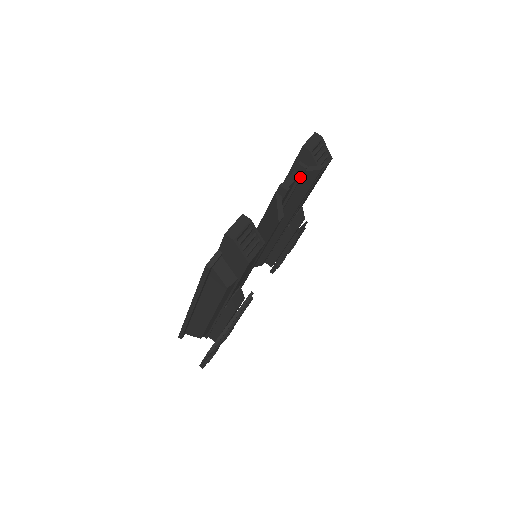
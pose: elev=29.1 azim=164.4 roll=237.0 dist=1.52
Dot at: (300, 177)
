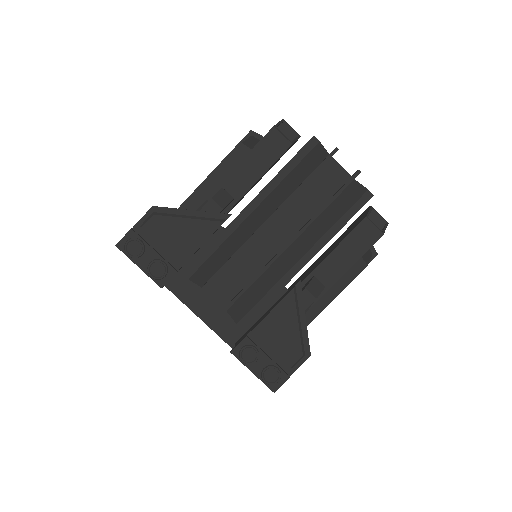
Dot at: (350, 179)
